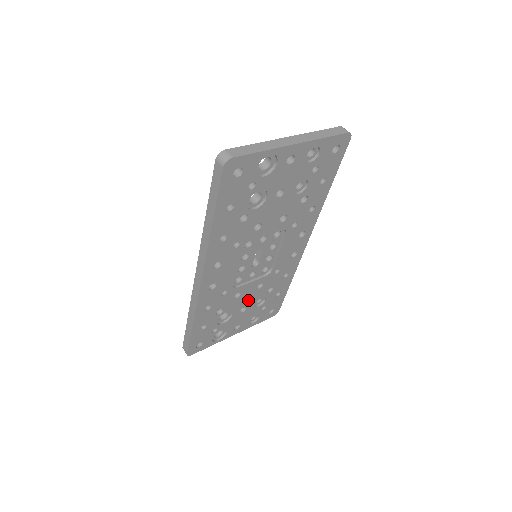
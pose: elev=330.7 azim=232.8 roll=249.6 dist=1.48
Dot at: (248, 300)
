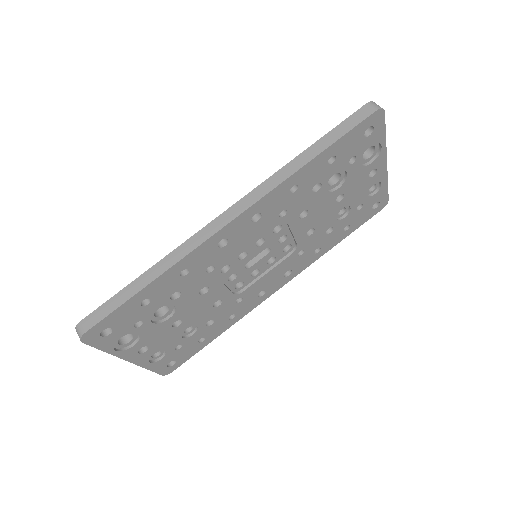
Dot at: (194, 313)
